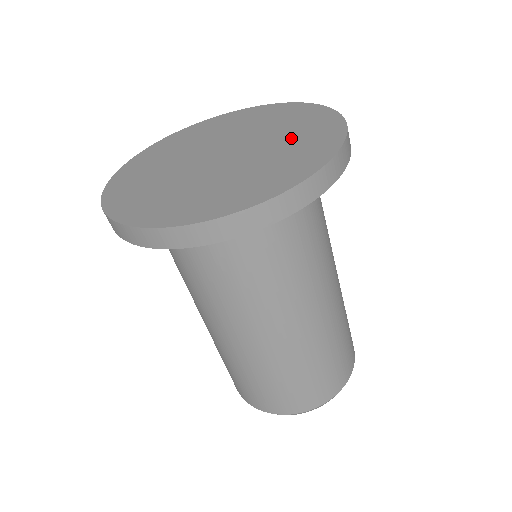
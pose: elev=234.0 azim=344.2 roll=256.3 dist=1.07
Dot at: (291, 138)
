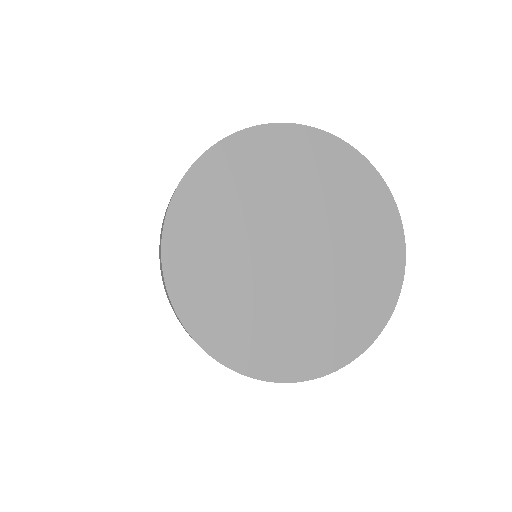
Dot at: (360, 262)
